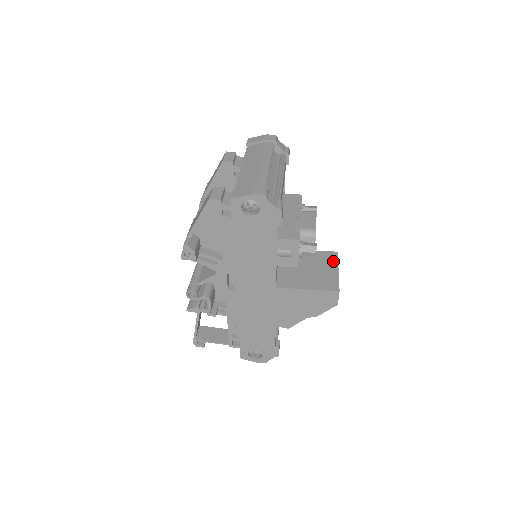
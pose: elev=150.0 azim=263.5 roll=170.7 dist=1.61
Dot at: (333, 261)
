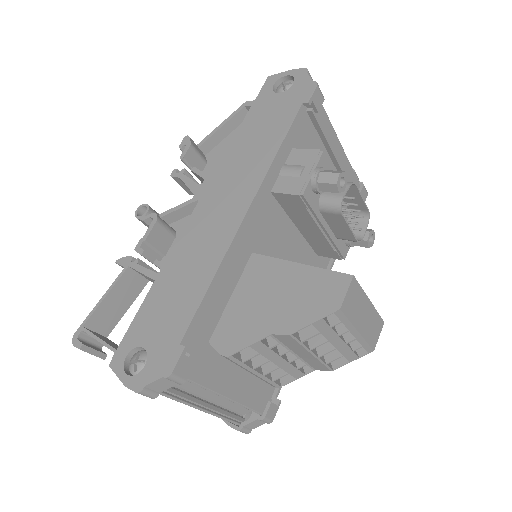
Dot at: occluded
